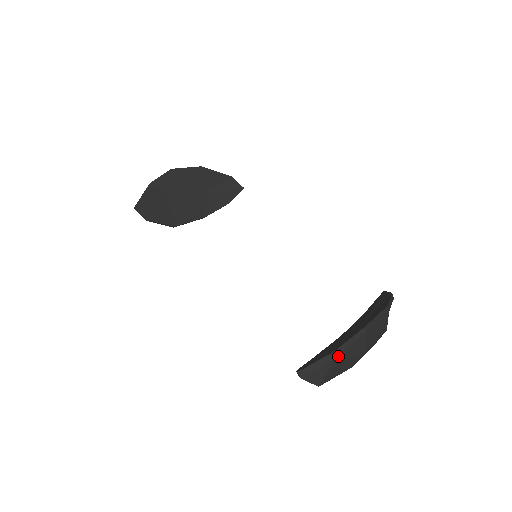
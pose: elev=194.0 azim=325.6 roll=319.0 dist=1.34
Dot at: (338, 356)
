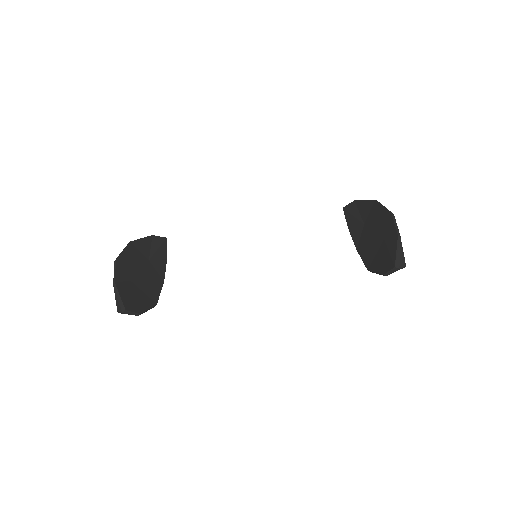
Dot at: (400, 238)
